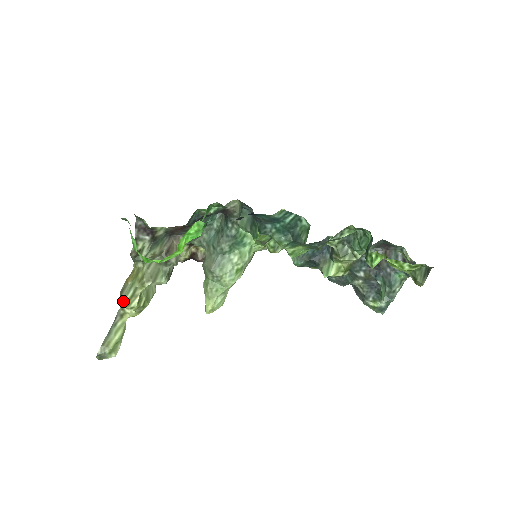
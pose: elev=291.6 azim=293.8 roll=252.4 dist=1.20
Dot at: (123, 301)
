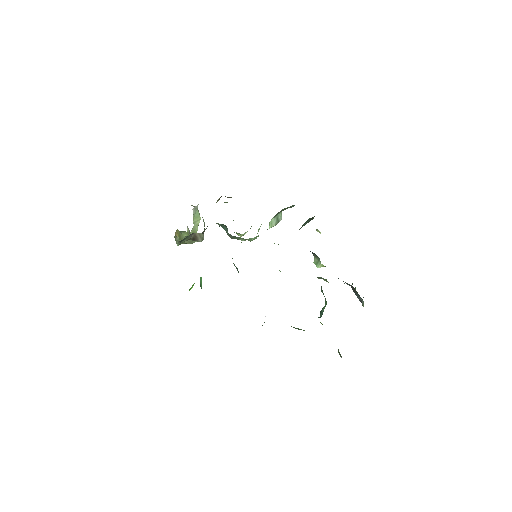
Dot at: occluded
